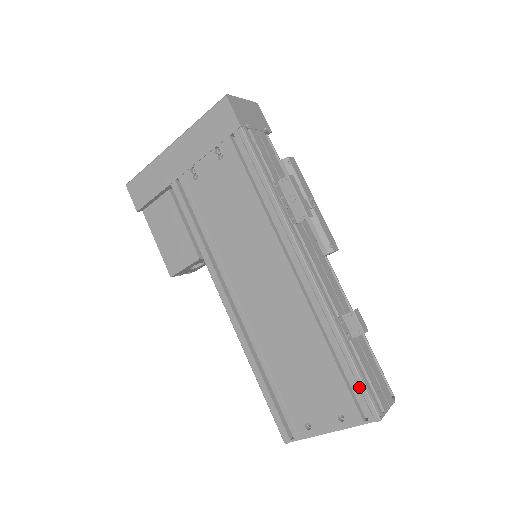
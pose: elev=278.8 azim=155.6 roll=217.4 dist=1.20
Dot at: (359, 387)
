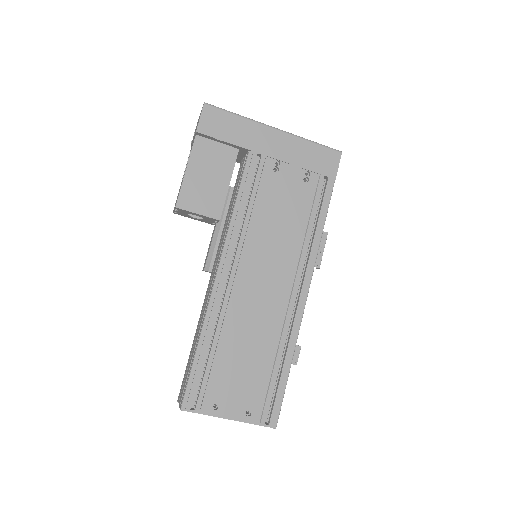
Dot at: (279, 399)
